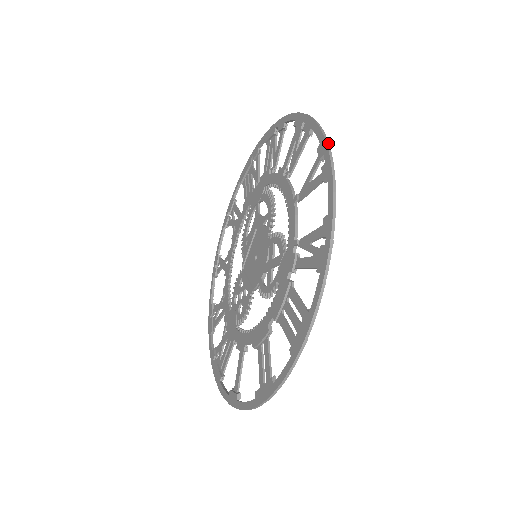
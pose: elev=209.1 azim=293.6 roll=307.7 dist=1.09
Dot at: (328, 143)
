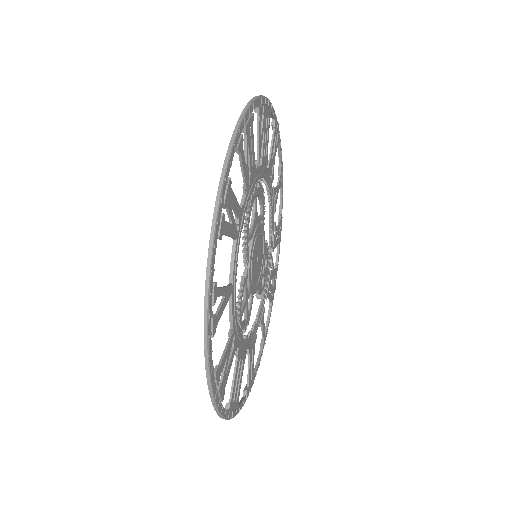
Dot at: (207, 299)
